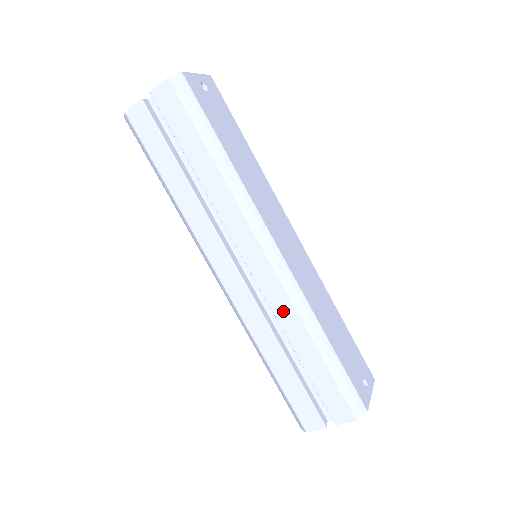
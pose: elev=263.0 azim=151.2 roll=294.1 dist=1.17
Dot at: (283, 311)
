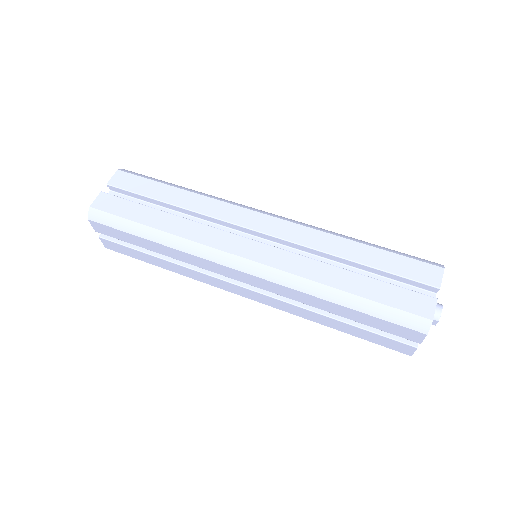
Dot at: (310, 239)
